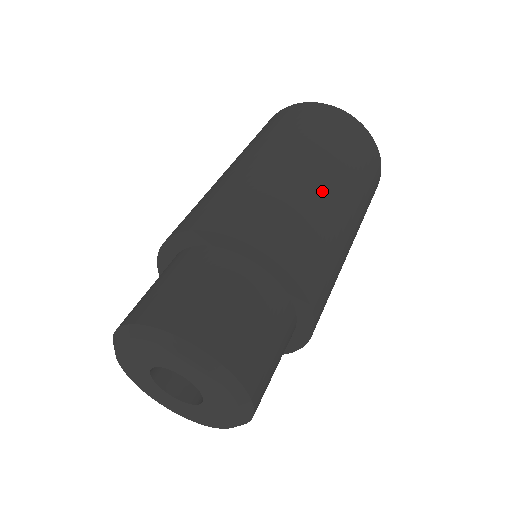
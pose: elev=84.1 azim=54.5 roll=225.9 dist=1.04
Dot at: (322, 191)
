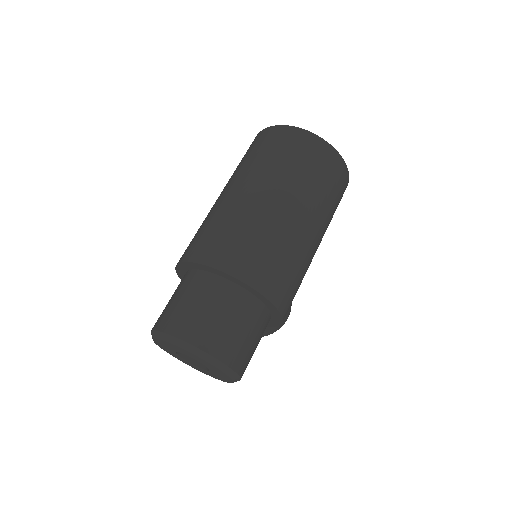
Dot at: (268, 208)
